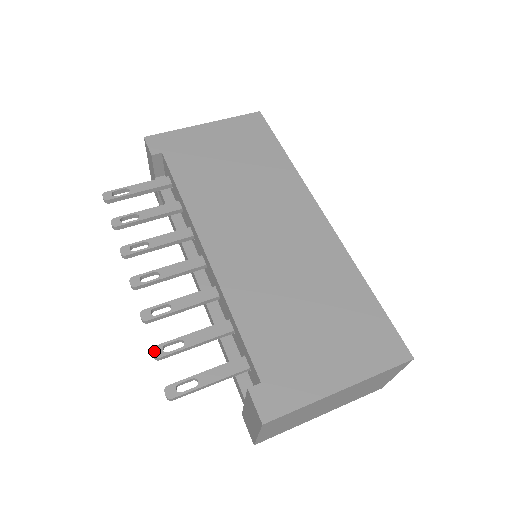
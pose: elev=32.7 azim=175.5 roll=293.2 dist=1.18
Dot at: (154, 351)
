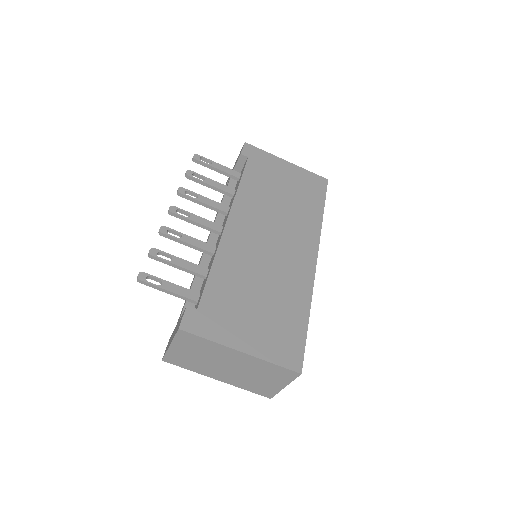
Dot at: (152, 250)
